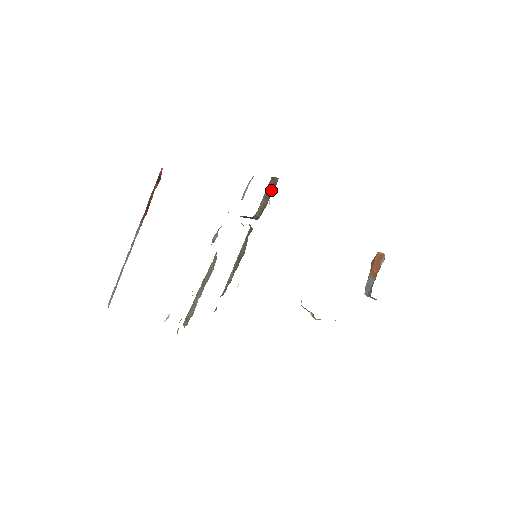
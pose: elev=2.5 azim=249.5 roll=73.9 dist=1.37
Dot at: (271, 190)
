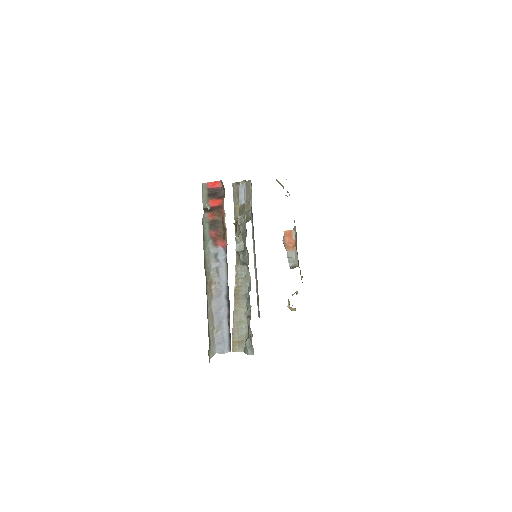
Dot at: occluded
